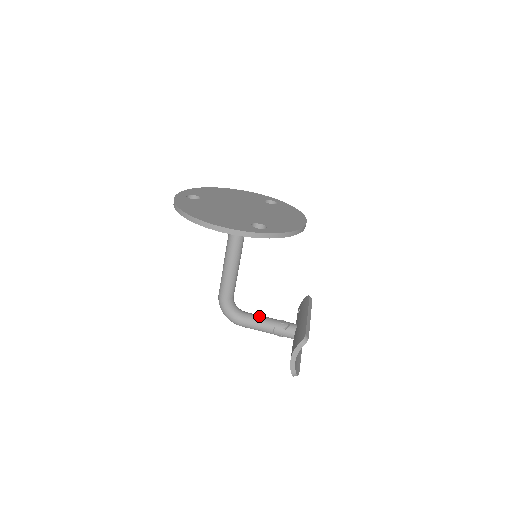
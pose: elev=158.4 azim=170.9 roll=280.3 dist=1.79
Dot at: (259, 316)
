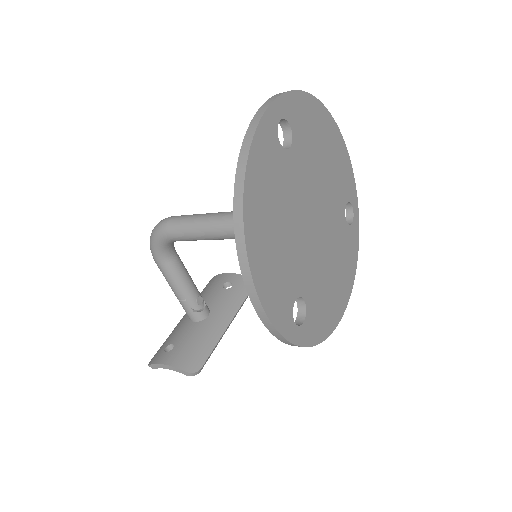
Dot at: (184, 274)
